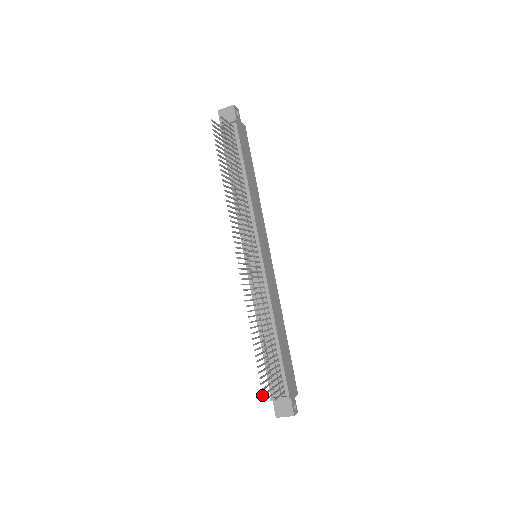
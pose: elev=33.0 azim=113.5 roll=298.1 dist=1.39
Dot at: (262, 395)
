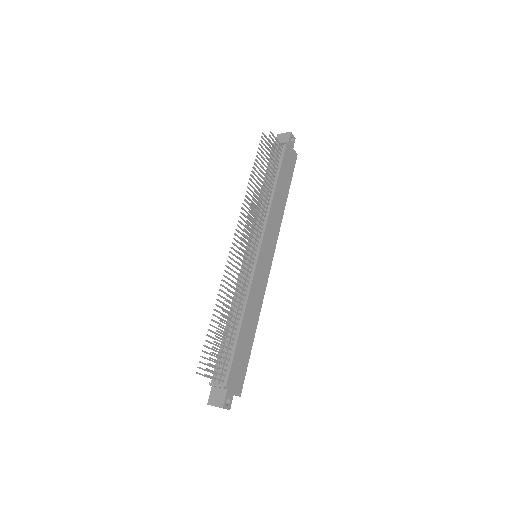
Dot at: occluded
